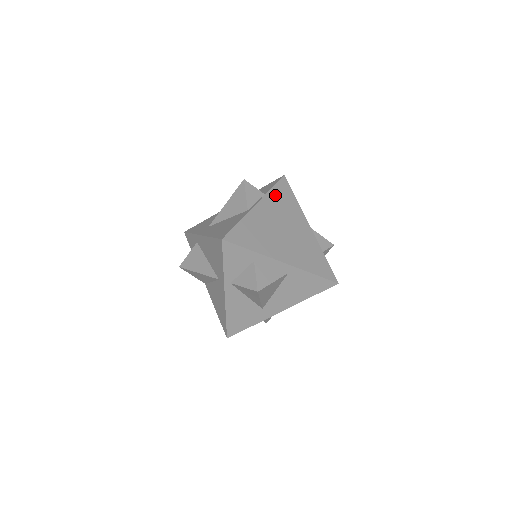
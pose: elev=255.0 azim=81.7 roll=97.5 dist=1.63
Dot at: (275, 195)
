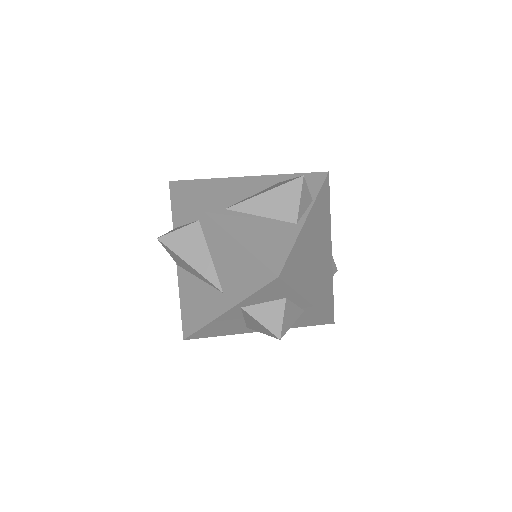
Dot at: (320, 203)
